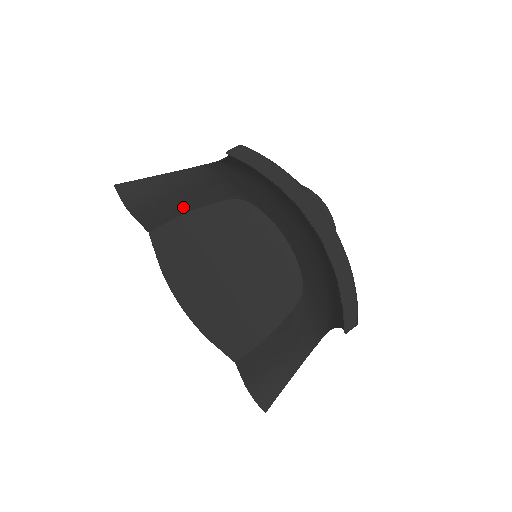
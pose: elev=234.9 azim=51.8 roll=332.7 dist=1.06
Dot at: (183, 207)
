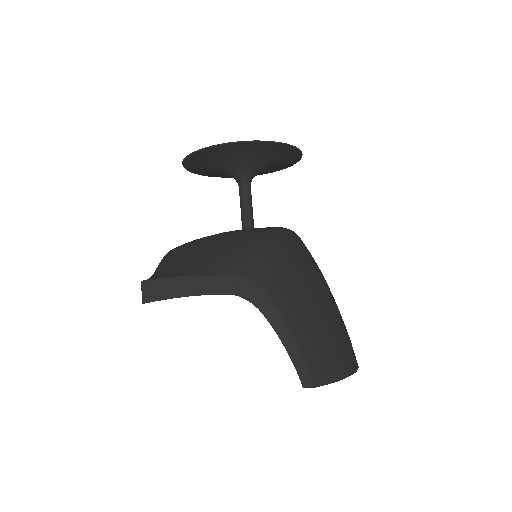
Dot at: occluded
